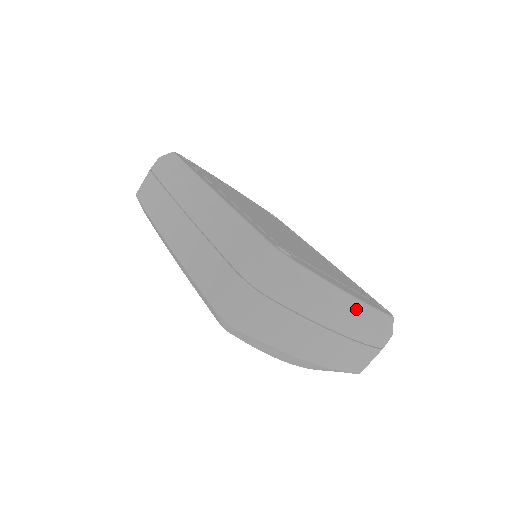
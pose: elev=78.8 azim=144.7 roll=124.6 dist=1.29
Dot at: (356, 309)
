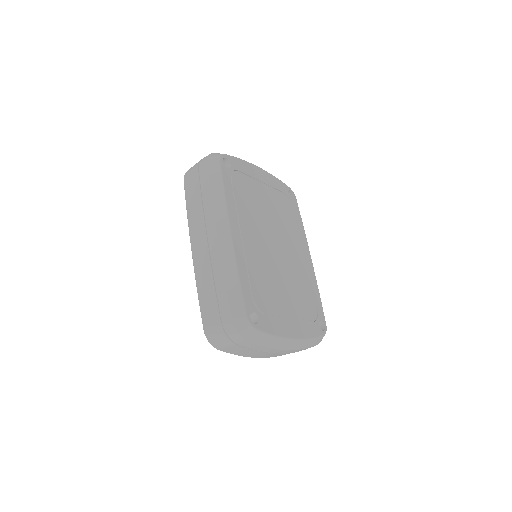
Dot at: (292, 345)
